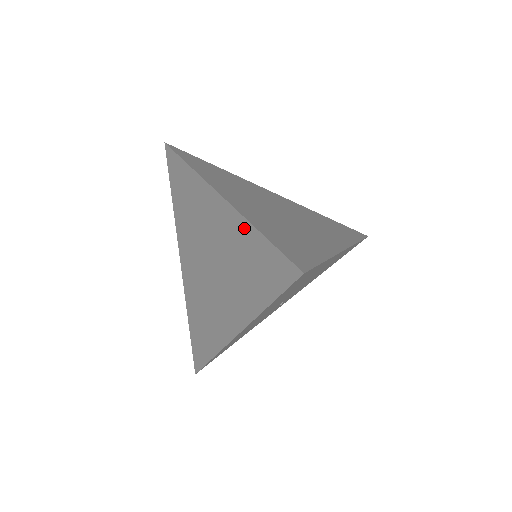
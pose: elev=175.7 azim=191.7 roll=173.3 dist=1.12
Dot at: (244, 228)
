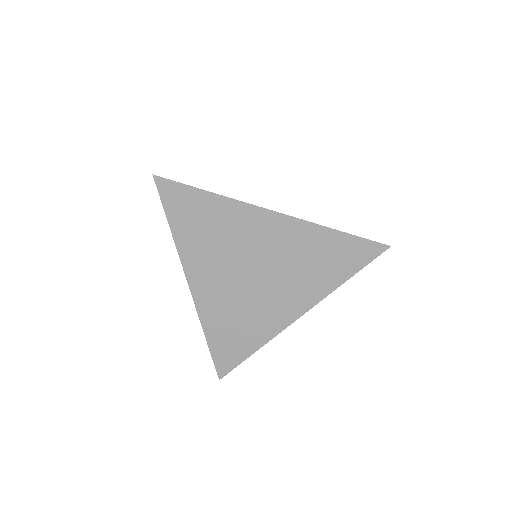
Dot at: (317, 232)
